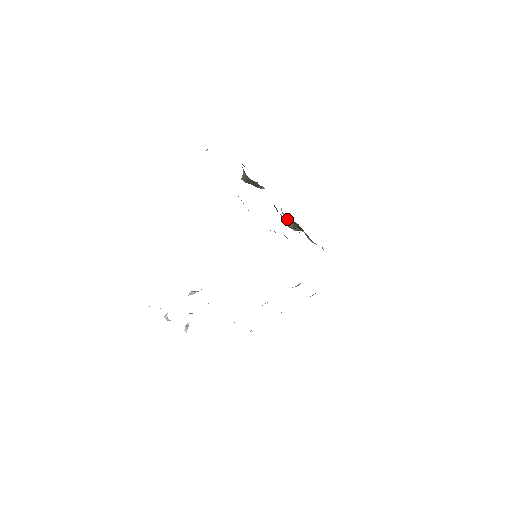
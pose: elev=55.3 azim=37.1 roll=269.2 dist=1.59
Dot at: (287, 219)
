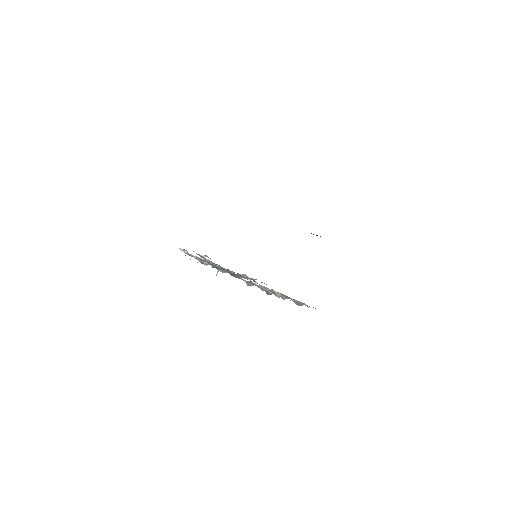
Dot at: occluded
